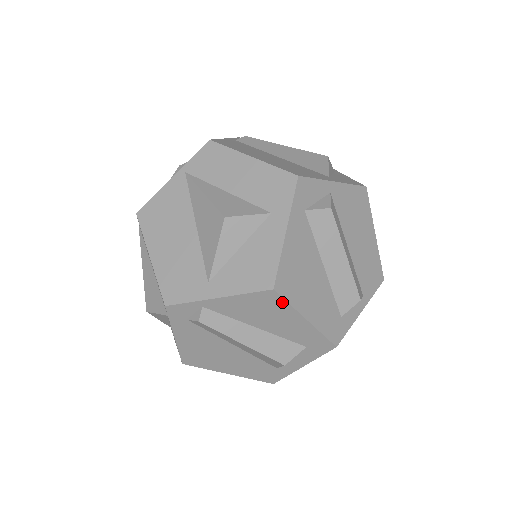
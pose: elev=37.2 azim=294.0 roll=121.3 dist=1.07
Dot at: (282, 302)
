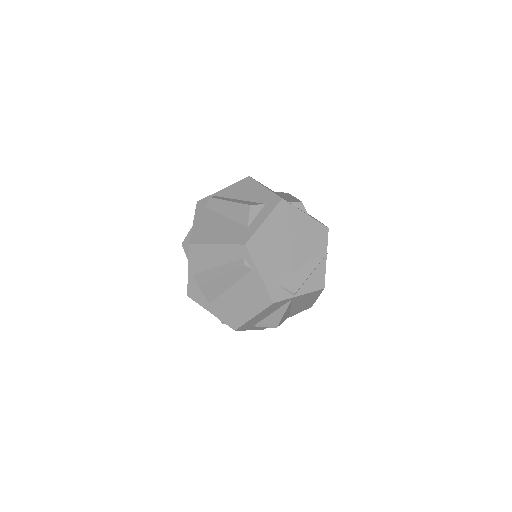
Dot at: (253, 181)
